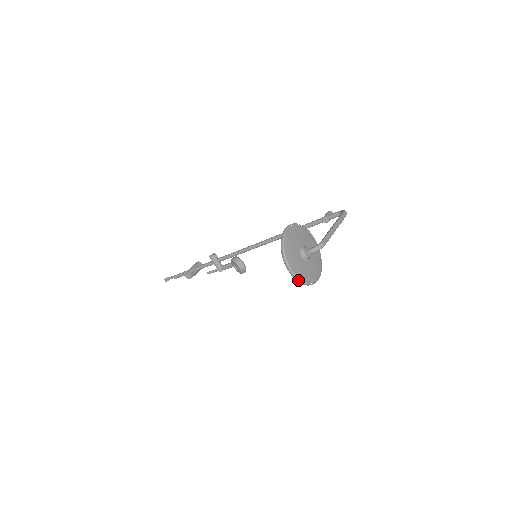
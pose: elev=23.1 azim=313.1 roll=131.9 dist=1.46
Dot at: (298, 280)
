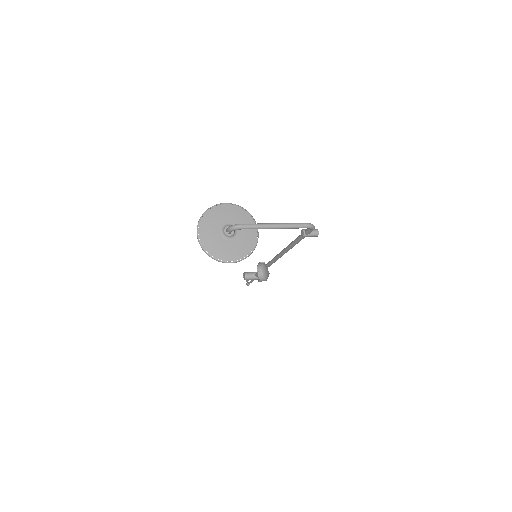
Dot at: (201, 246)
